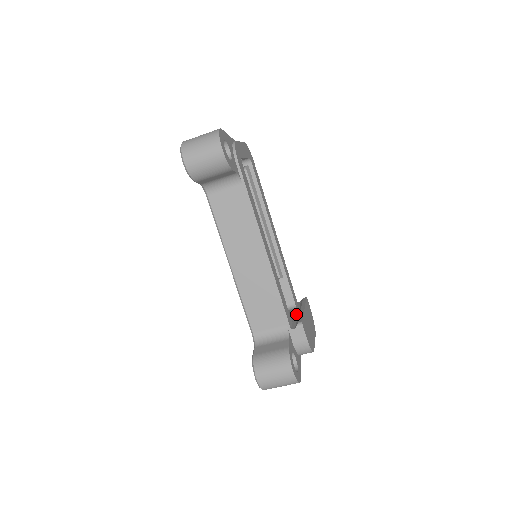
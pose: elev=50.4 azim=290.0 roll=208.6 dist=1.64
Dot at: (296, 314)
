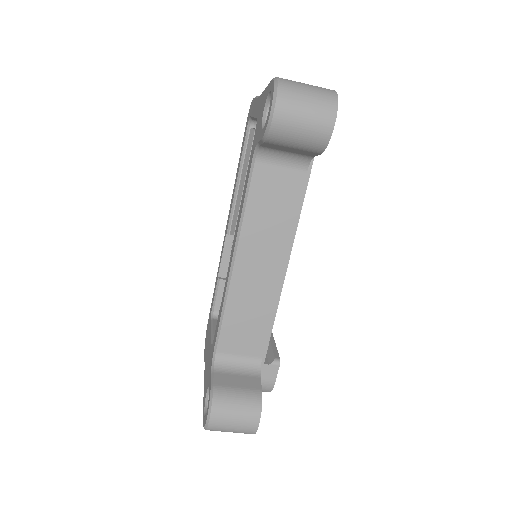
Dot at: occluded
